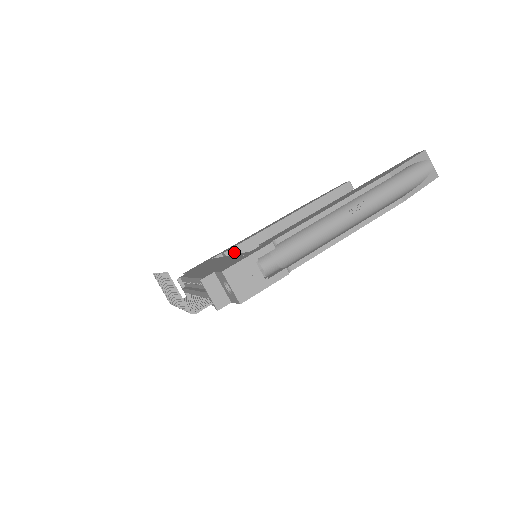
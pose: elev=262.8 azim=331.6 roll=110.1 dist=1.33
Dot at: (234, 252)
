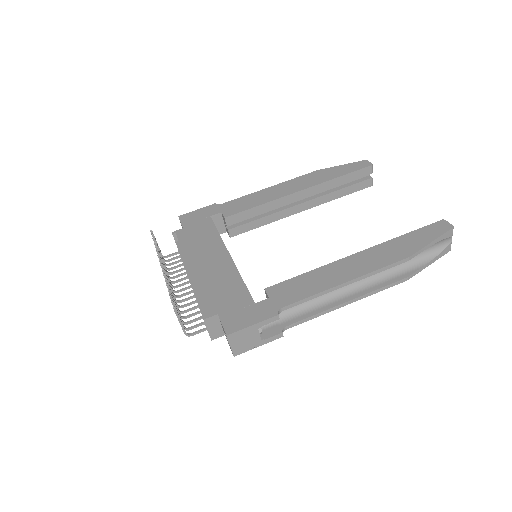
Dot at: (234, 218)
